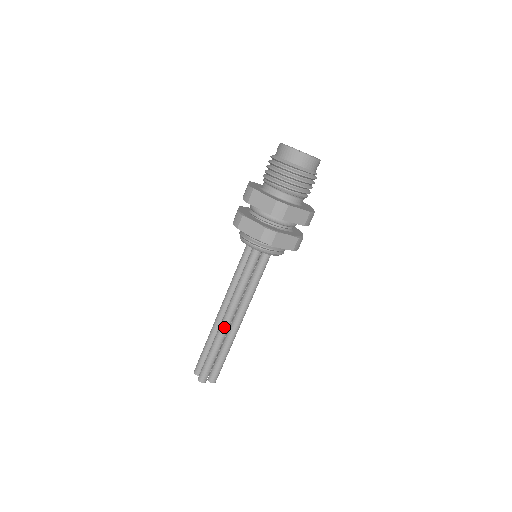
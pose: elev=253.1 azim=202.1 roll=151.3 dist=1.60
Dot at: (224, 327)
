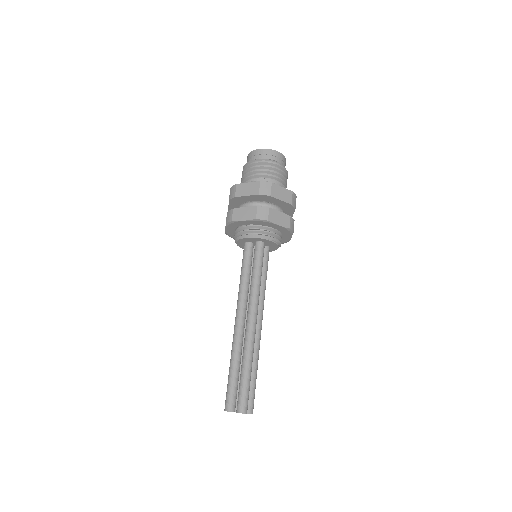
Dot at: (234, 333)
